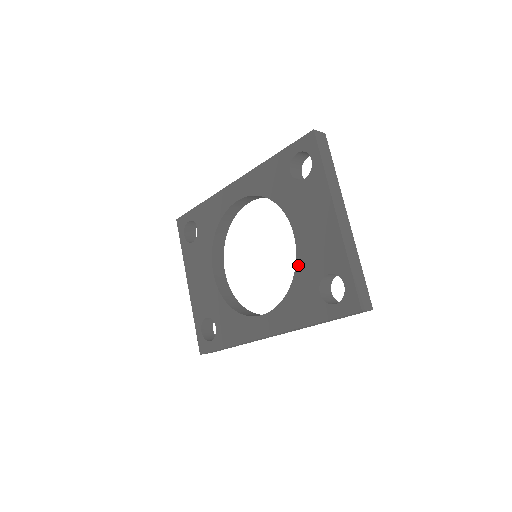
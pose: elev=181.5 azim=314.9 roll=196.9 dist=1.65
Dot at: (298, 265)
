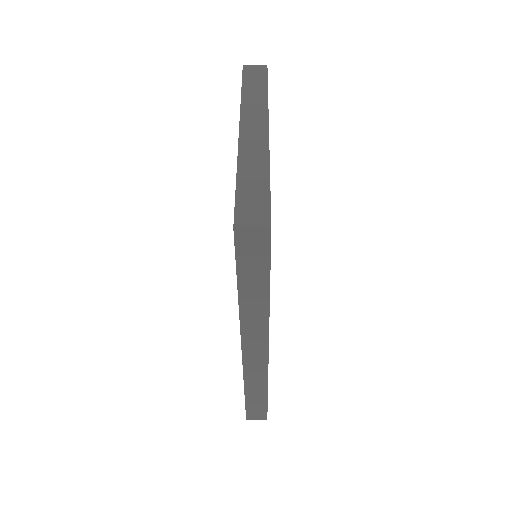
Dot at: occluded
